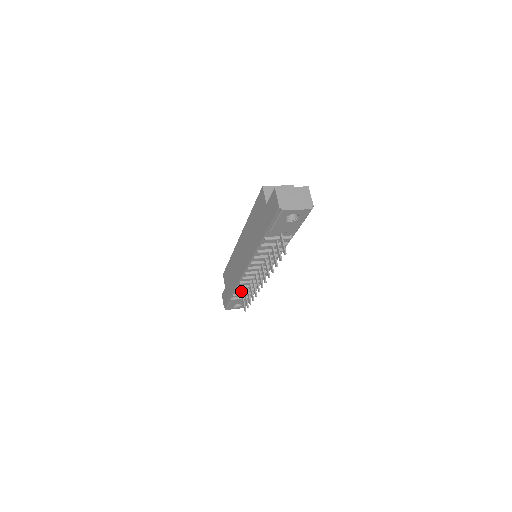
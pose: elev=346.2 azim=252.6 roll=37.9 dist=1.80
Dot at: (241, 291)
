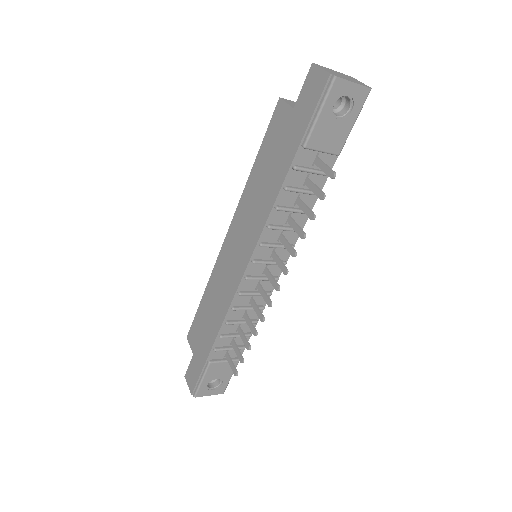
Dot at: (229, 336)
